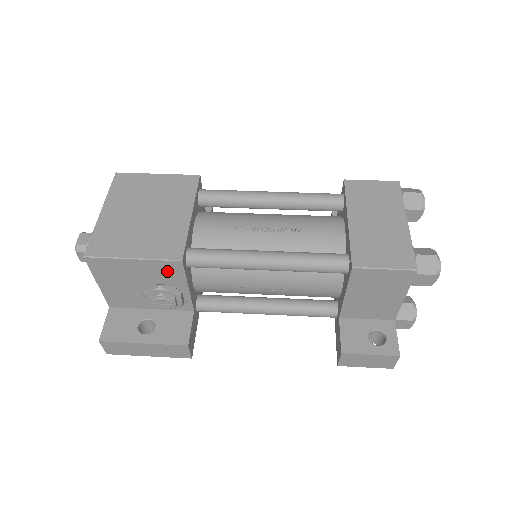
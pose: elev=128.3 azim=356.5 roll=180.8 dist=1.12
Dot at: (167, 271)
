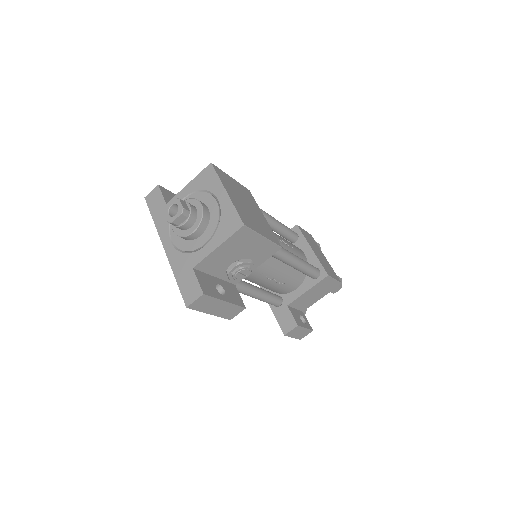
Dot at: (266, 252)
